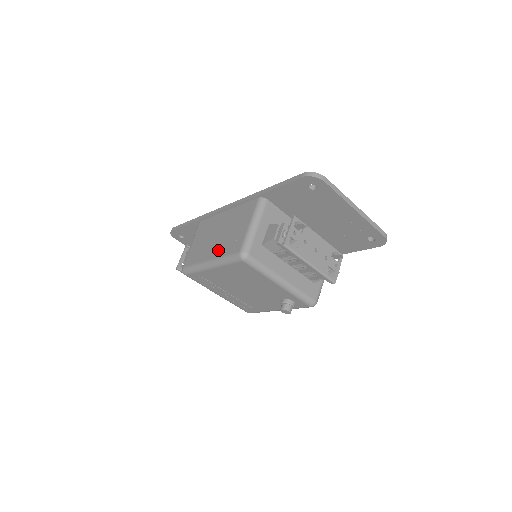
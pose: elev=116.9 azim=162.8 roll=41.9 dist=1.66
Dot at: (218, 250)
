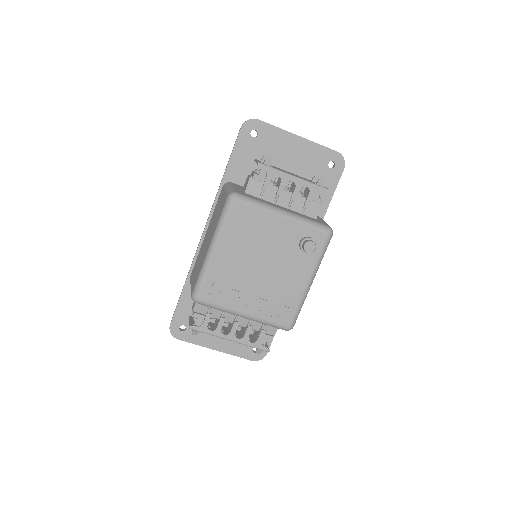
Dot at: (212, 233)
